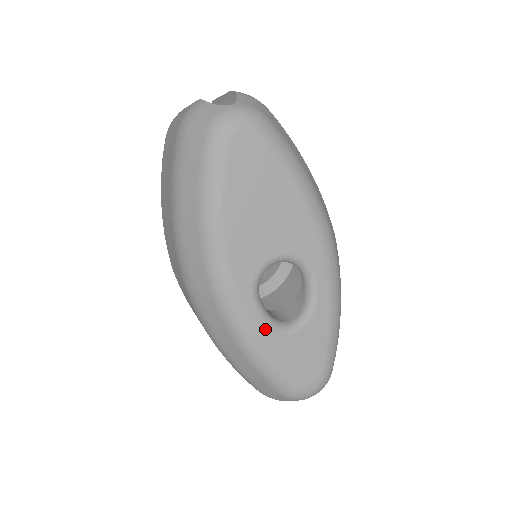
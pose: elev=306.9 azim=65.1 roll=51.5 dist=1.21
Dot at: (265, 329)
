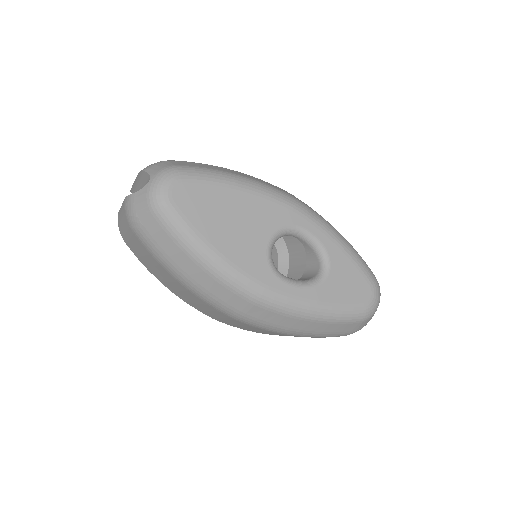
Dot at: (308, 292)
